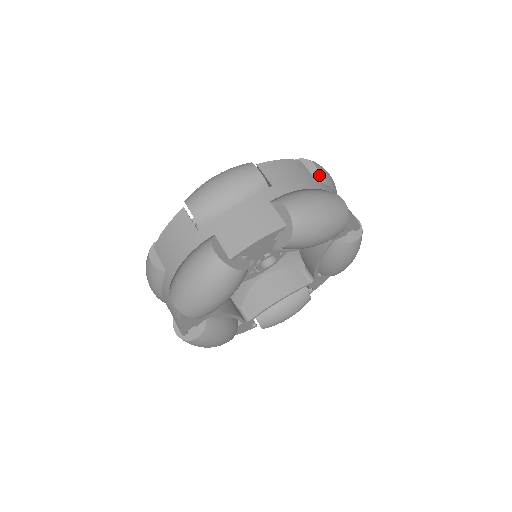
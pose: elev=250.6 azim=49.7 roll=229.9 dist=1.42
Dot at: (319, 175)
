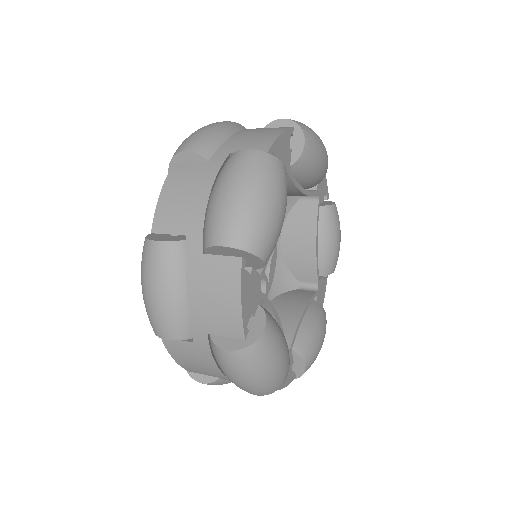
Dot at: (202, 154)
